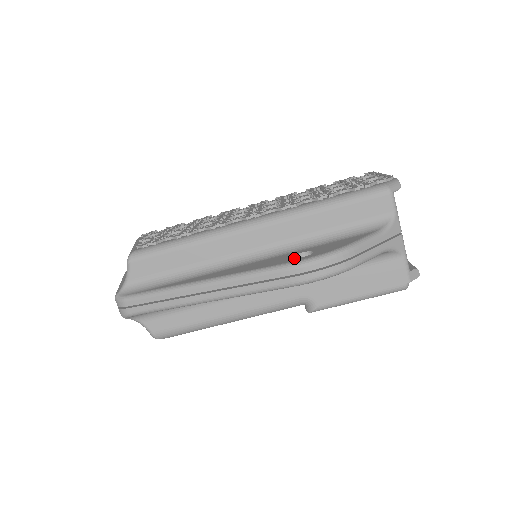
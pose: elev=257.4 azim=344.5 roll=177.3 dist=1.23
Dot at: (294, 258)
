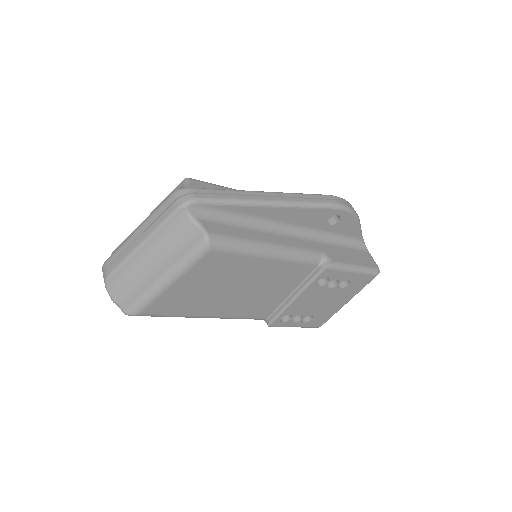
Dot at: occluded
